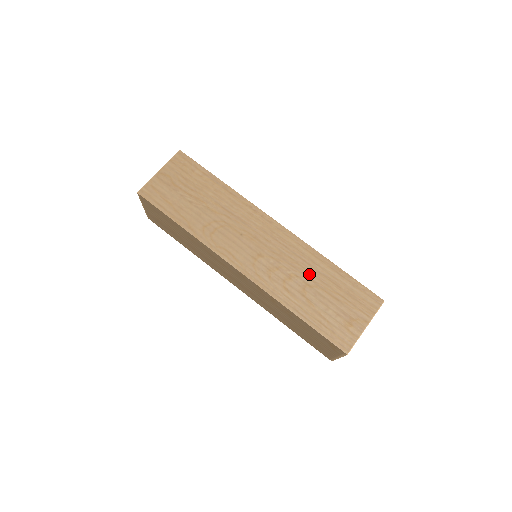
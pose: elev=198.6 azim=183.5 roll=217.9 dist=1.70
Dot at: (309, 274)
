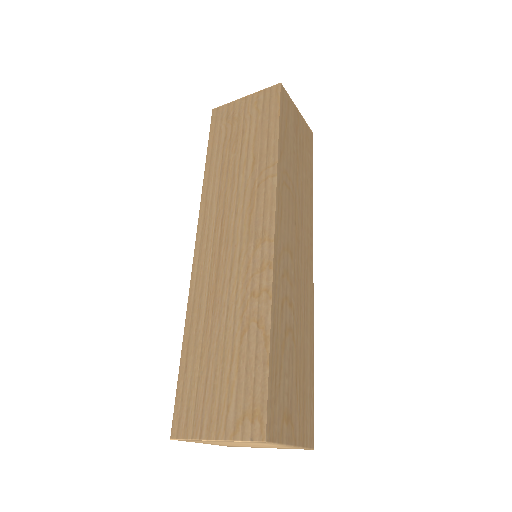
Dot at: (300, 329)
